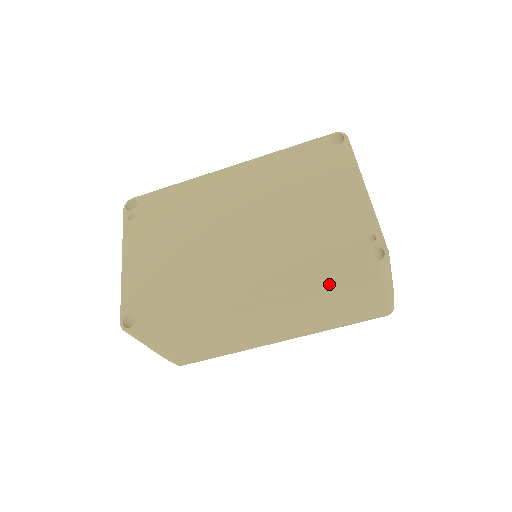
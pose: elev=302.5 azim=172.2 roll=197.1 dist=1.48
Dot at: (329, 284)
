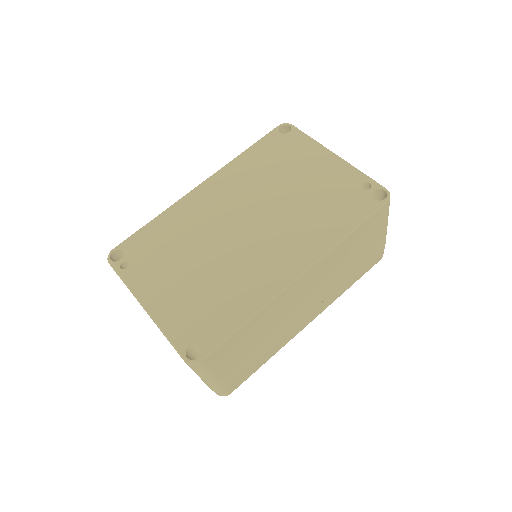
Dot at: (355, 234)
